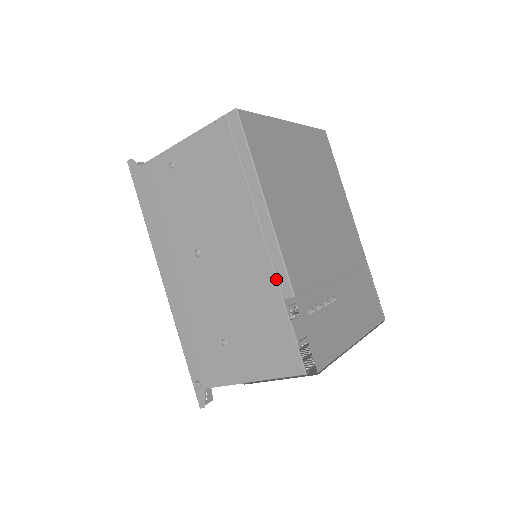
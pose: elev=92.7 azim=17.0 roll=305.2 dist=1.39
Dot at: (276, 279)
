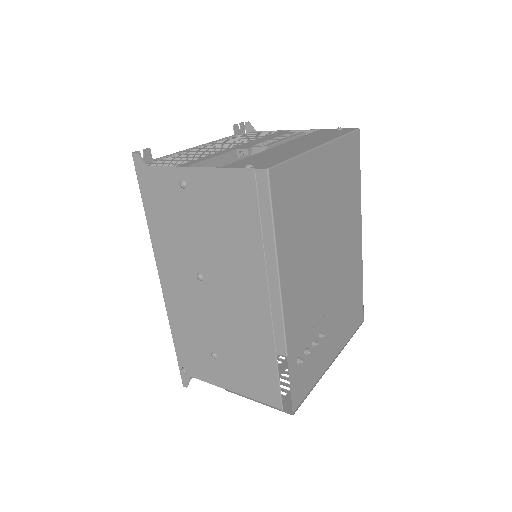
Dot at: (273, 336)
